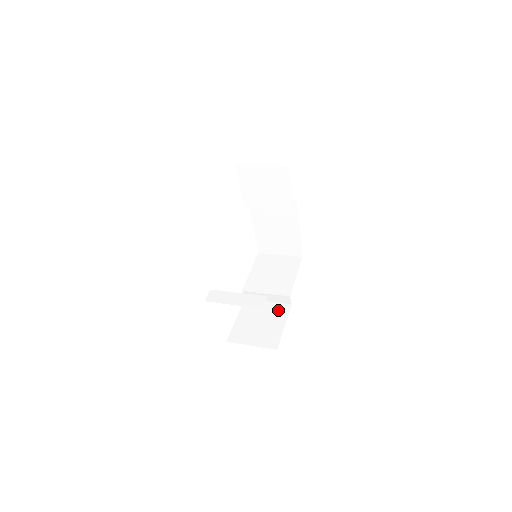
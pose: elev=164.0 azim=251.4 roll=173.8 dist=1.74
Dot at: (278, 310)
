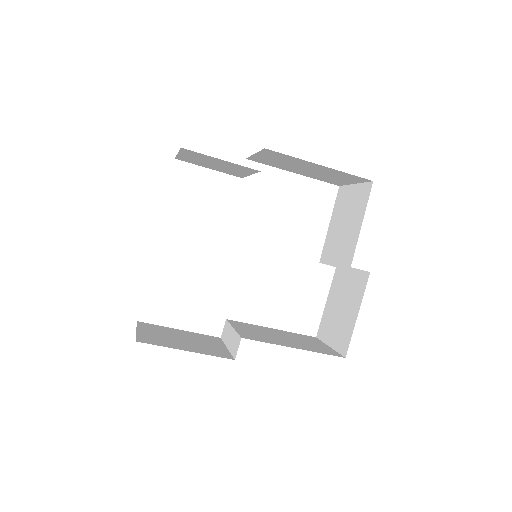
Dot at: (357, 284)
